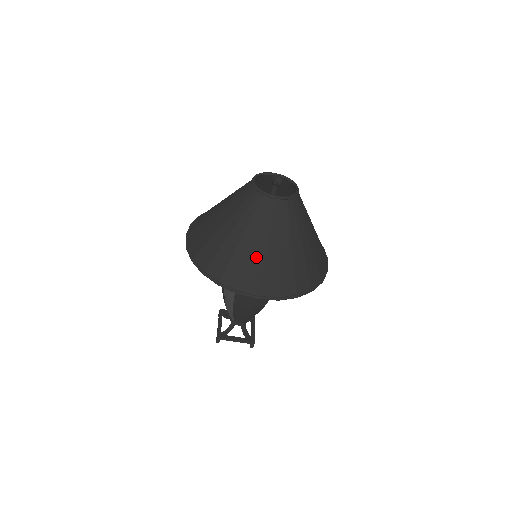
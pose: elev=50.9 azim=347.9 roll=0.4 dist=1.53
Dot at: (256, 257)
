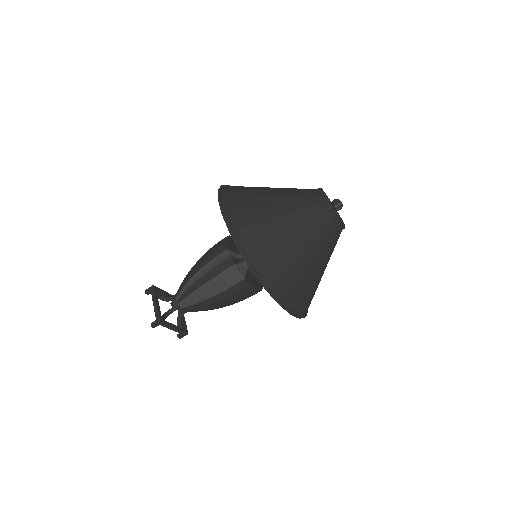
Dot at: (306, 274)
